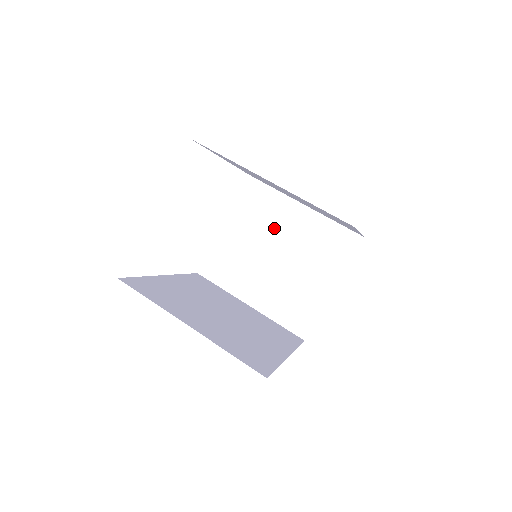
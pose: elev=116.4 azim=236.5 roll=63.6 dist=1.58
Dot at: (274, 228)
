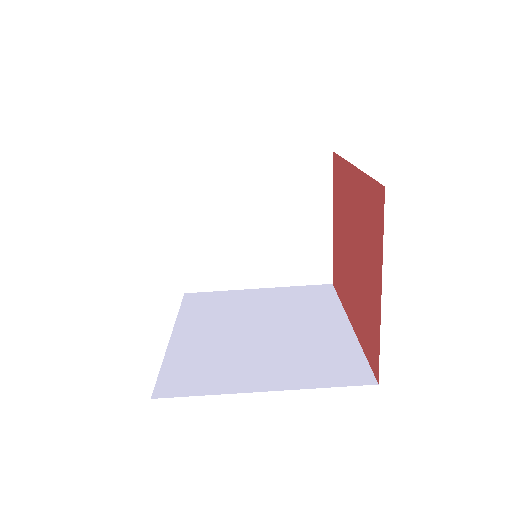
Dot at: (233, 200)
